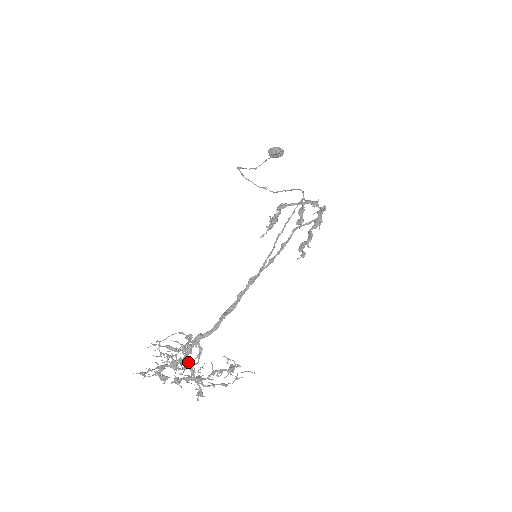
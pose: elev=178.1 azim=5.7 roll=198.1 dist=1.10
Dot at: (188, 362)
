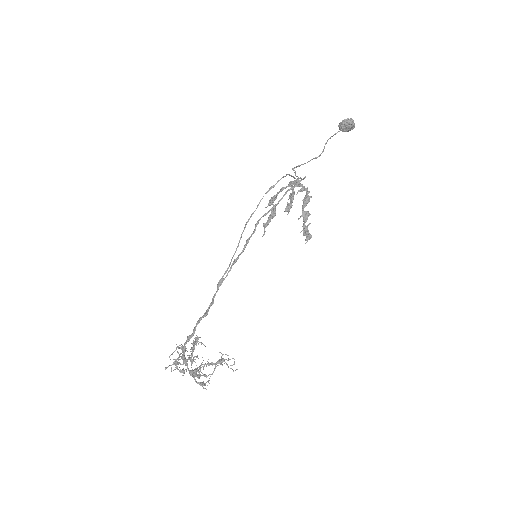
Dot at: (183, 358)
